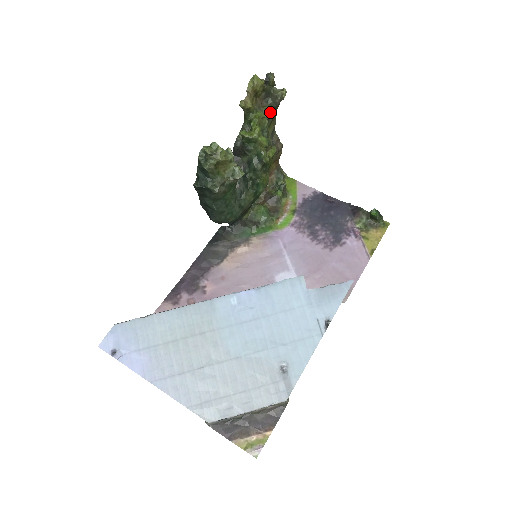
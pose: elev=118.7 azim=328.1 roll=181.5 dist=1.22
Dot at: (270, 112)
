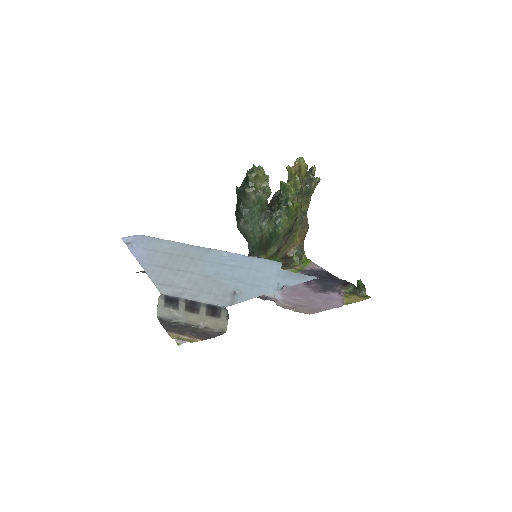
Dot at: (306, 191)
